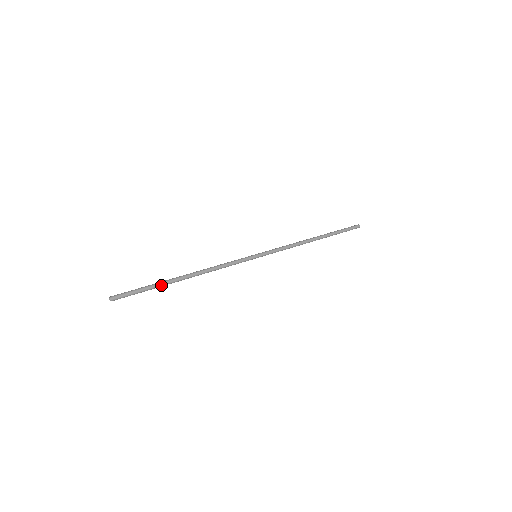
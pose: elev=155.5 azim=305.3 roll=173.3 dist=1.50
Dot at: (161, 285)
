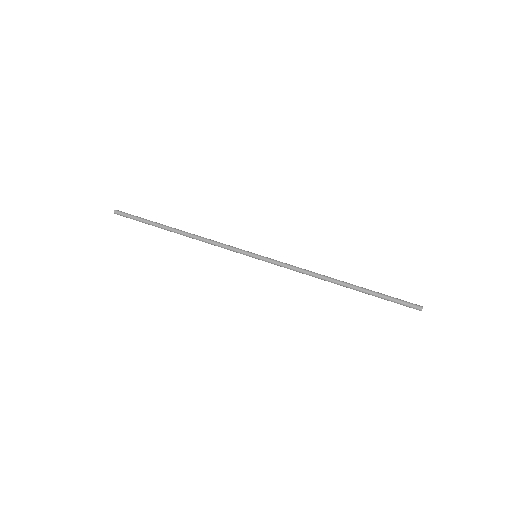
Dot at: (154, 225)
